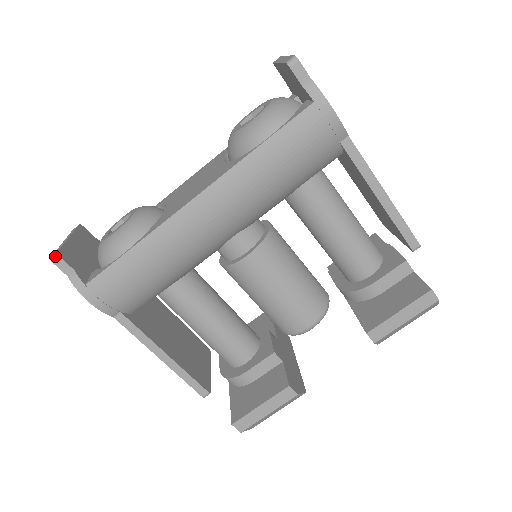
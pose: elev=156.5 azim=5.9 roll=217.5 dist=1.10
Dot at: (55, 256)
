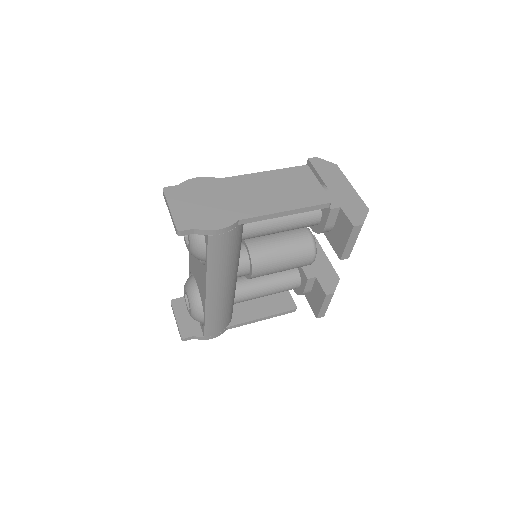
Dot at: (182, 339)
